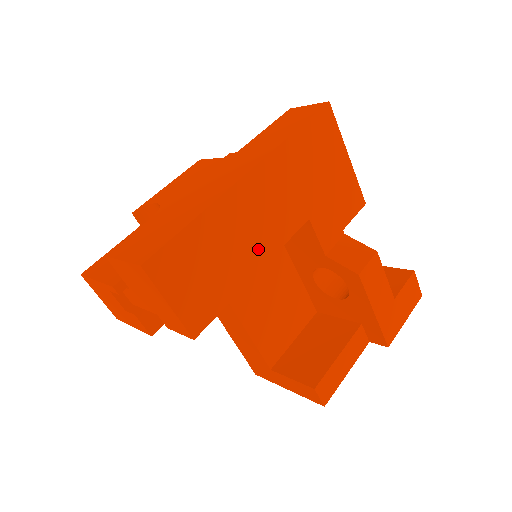
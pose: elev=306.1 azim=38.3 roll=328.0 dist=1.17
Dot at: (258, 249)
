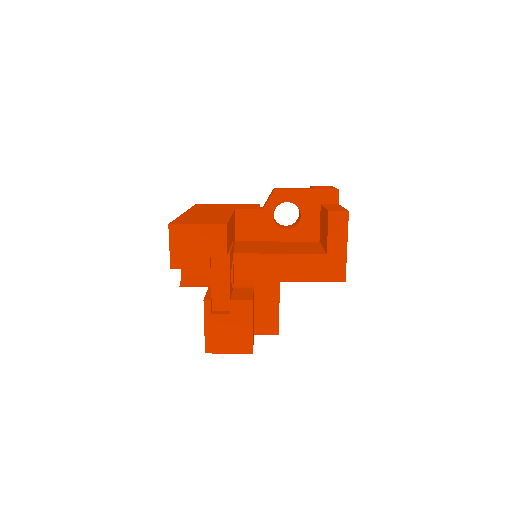
Dot at: occluded
